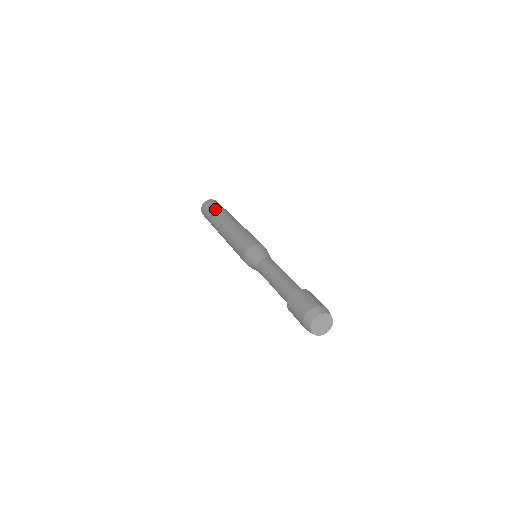
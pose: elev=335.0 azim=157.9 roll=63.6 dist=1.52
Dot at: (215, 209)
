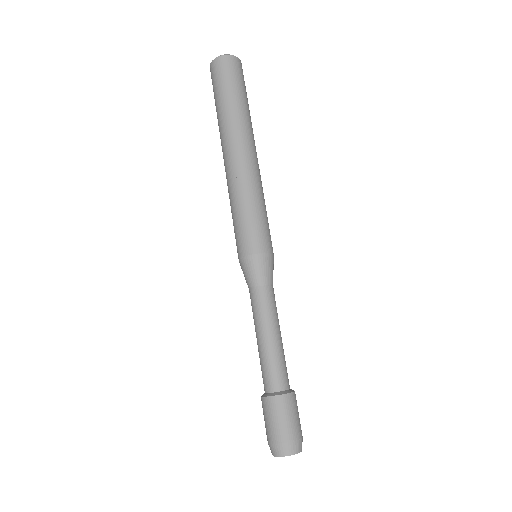
Dot at: (239, 98)
